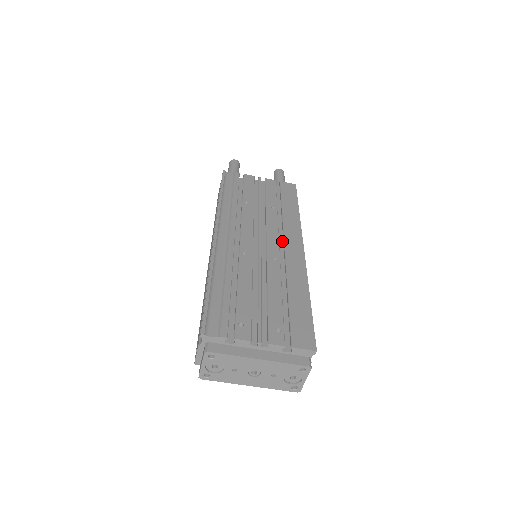
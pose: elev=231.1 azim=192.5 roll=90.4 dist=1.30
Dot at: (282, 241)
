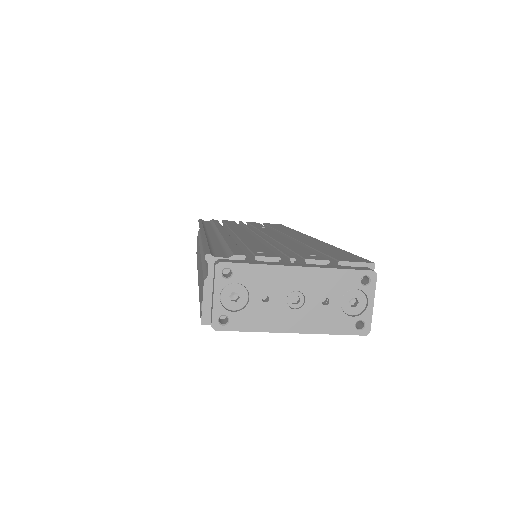
Dot at: occluded
